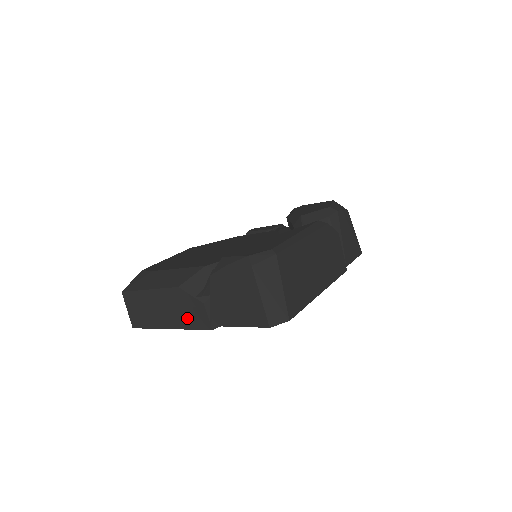
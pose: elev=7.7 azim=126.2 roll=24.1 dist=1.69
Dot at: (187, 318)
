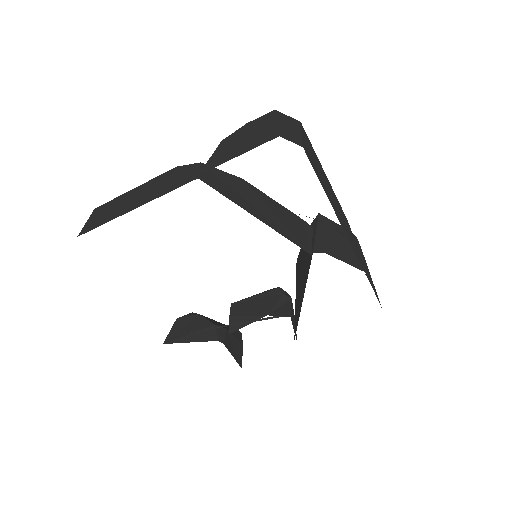
Dot at: (169, 186)
